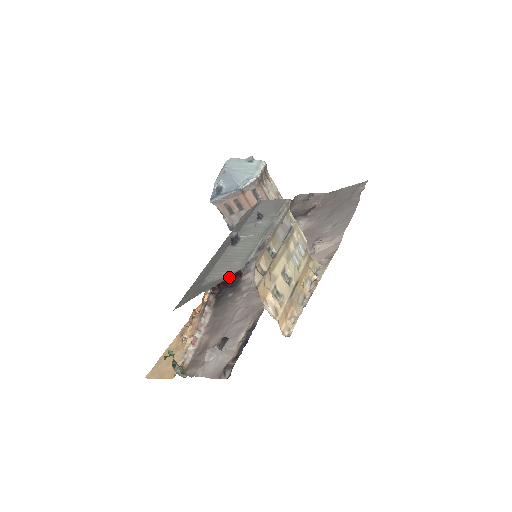
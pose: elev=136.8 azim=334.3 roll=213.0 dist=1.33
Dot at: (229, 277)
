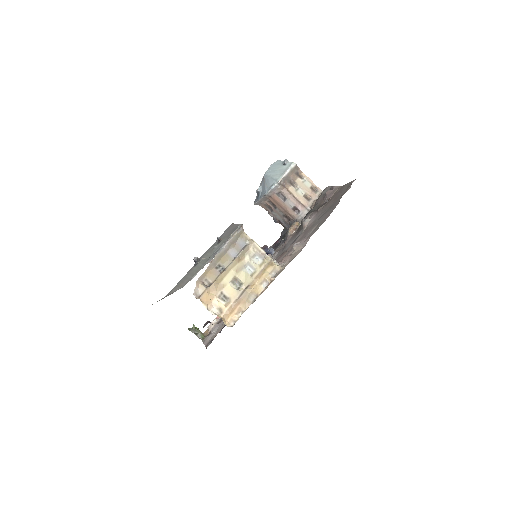
Dot at: occluded
